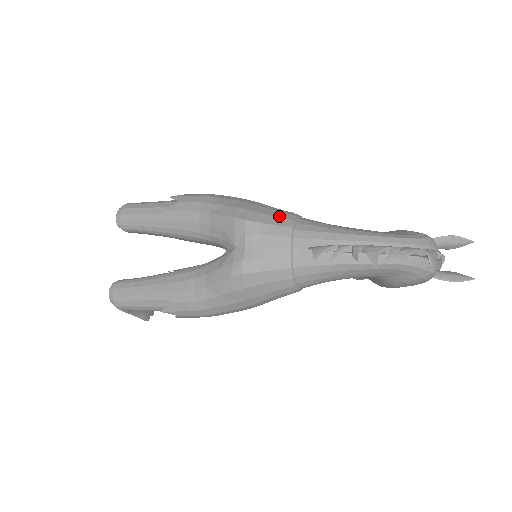
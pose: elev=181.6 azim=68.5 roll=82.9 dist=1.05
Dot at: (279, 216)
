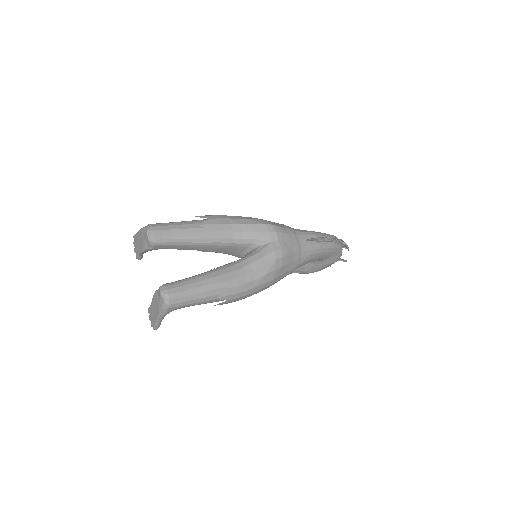
Dot at: (282, 224)
